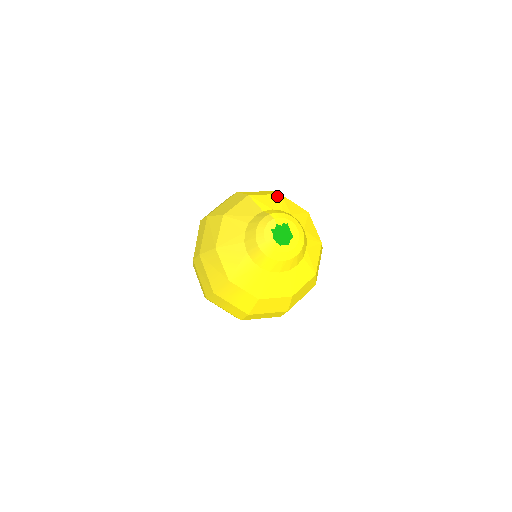
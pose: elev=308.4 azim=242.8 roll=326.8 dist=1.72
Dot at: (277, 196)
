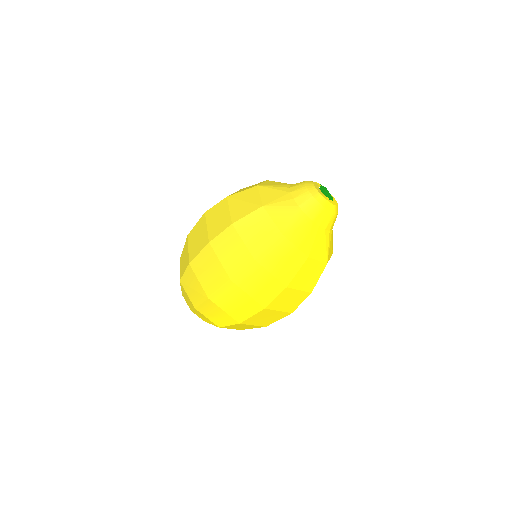
Dot at: occluded
